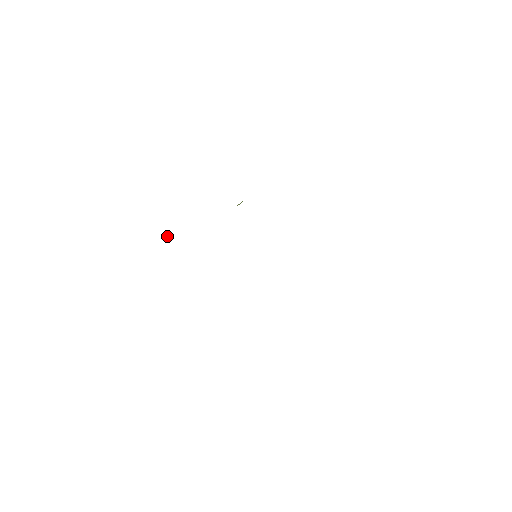
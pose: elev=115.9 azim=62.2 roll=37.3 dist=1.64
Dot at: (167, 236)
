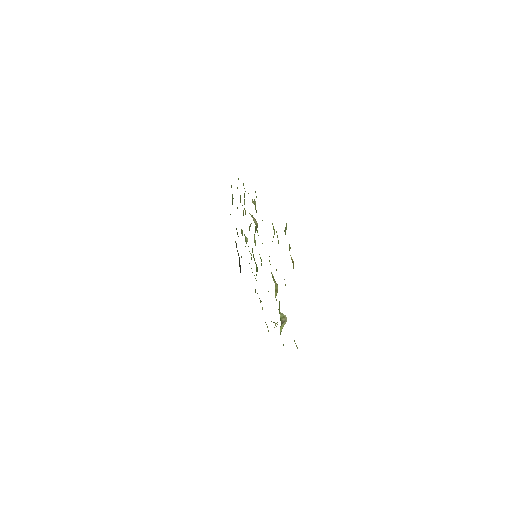
Dot at: (235, 242)
